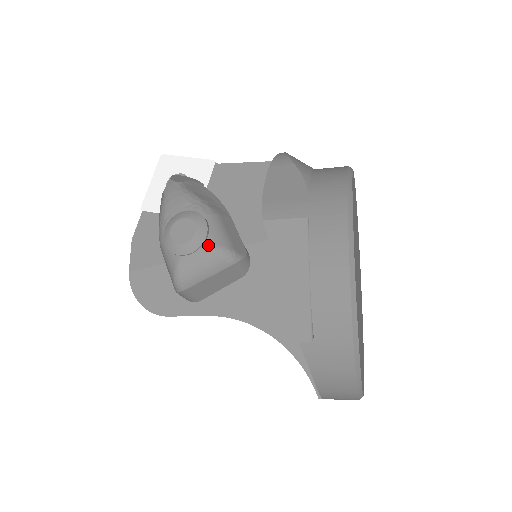
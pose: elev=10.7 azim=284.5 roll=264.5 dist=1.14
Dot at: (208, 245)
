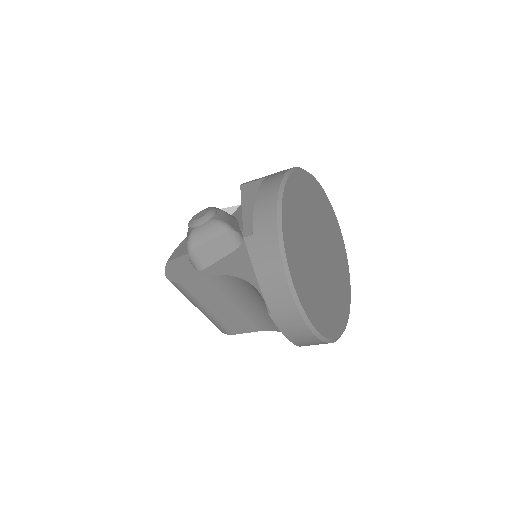
Dot at: (212, 219)
